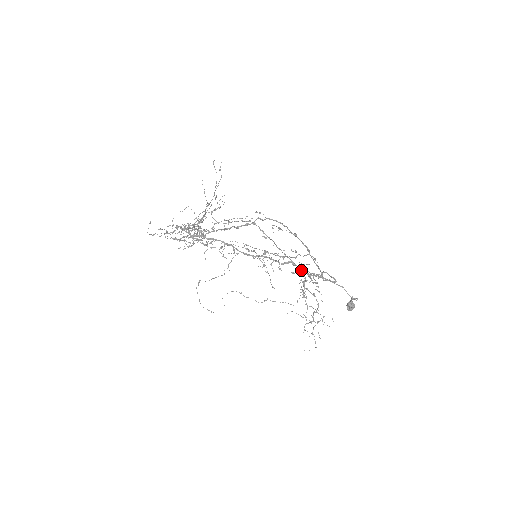
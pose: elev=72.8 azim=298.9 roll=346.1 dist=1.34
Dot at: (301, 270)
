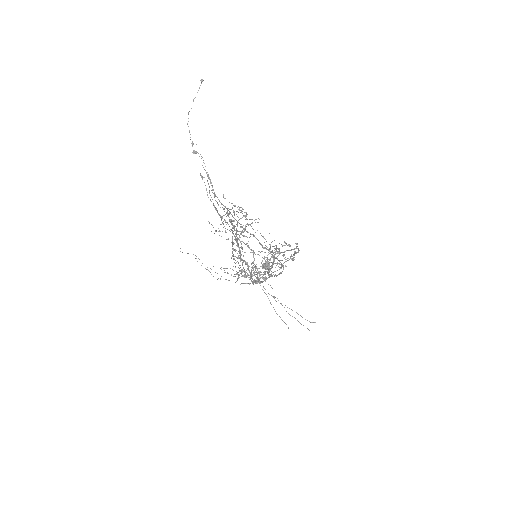
Dot at: occluded
